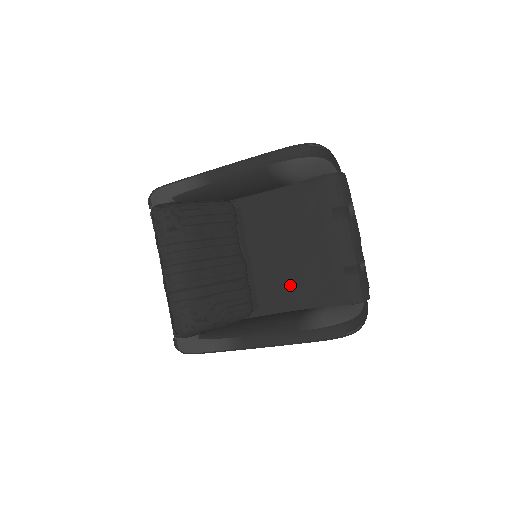
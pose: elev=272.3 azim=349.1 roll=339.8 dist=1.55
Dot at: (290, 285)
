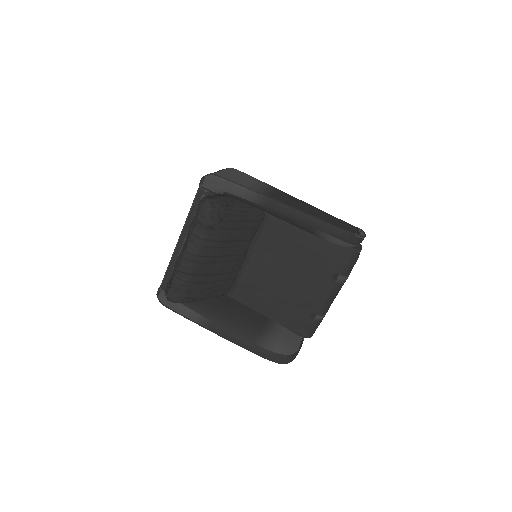
Dot at: (267, 296)
